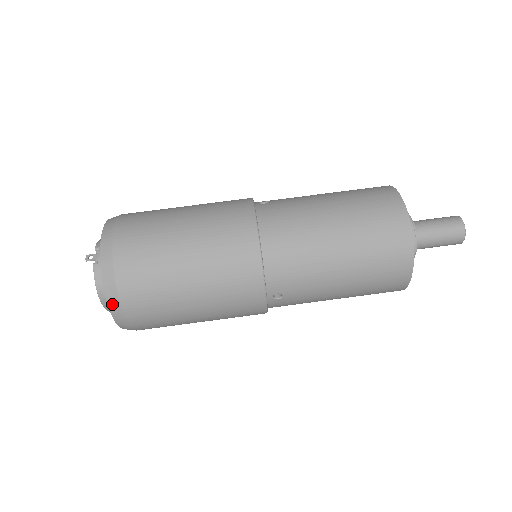
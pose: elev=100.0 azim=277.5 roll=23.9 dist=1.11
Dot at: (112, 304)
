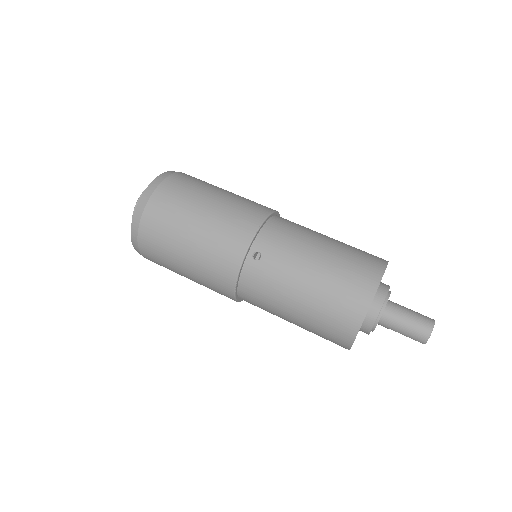
Dot at: (149, 189)
